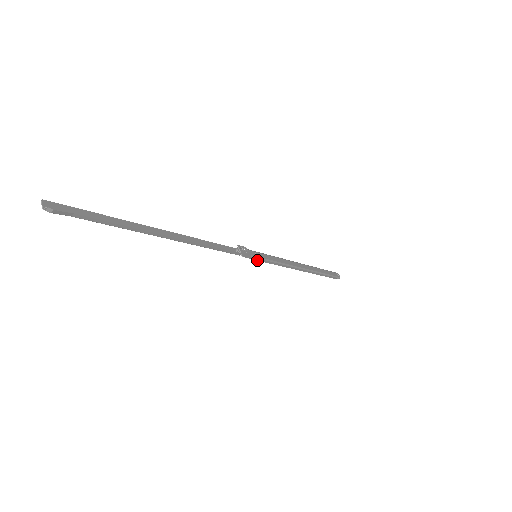
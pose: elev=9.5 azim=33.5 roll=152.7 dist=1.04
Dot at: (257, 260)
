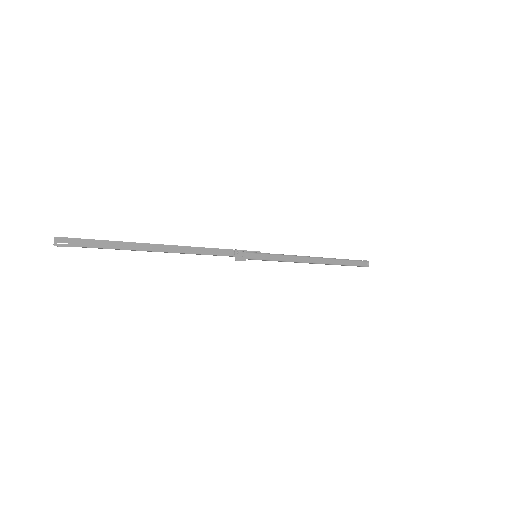
Dot at: occluded
